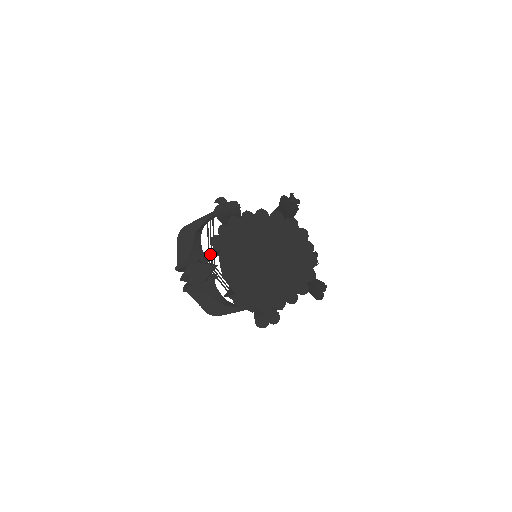
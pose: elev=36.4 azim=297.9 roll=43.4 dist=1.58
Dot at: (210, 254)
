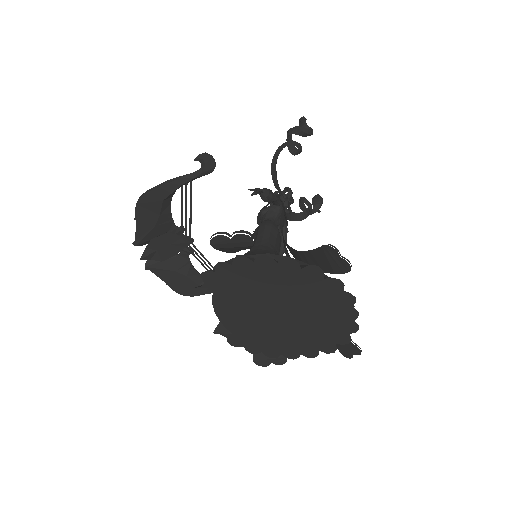
Dot at: (198, 286)
